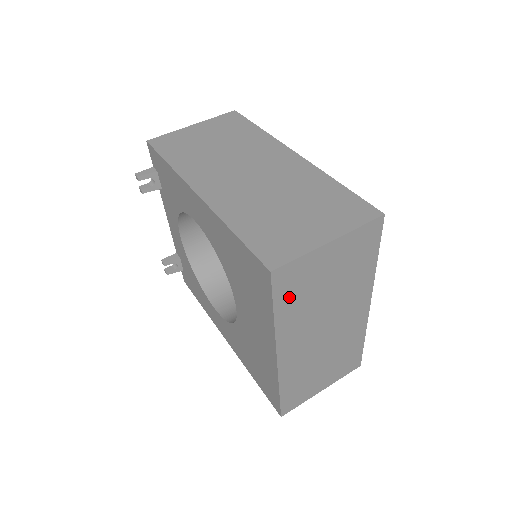
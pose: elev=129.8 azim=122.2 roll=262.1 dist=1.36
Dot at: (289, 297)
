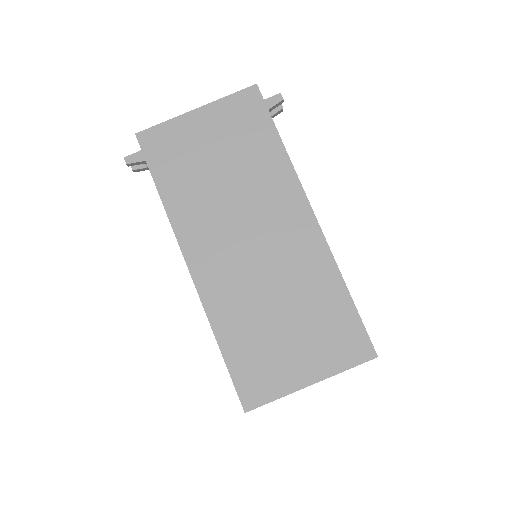
Dot at: occluded
